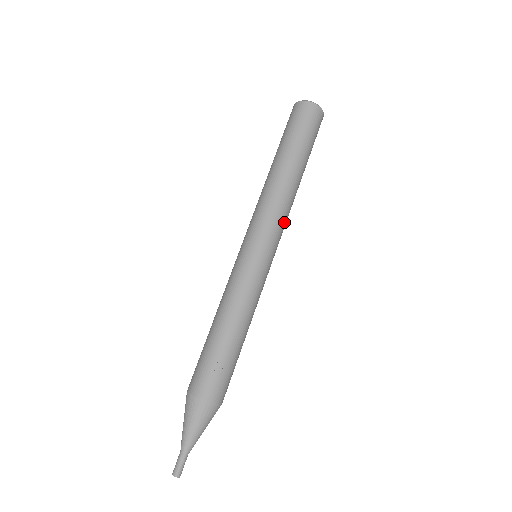
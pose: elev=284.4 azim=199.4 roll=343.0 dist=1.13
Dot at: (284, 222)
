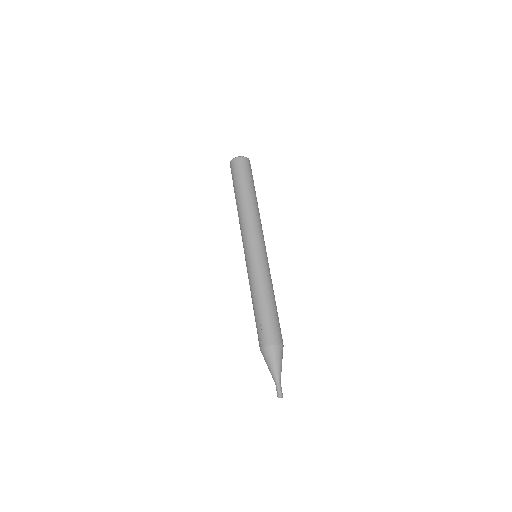
Dot at: (256, 228)
